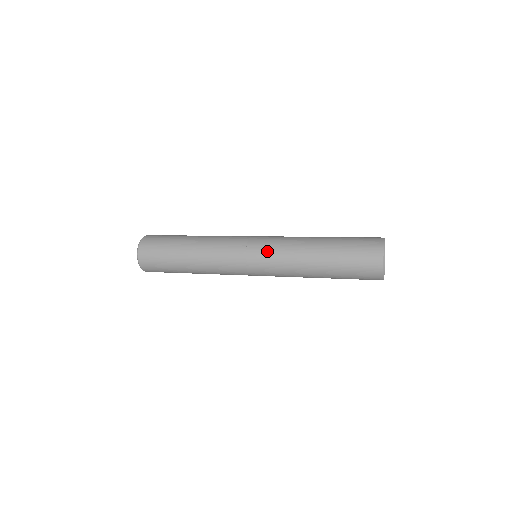
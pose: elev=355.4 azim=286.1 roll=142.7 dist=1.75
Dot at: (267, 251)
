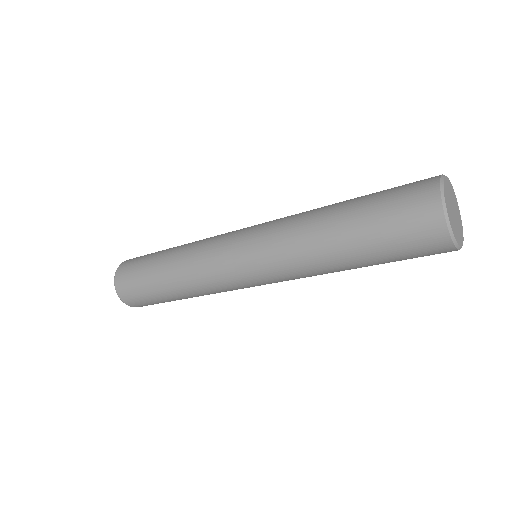
Dot at: (259, 246)
